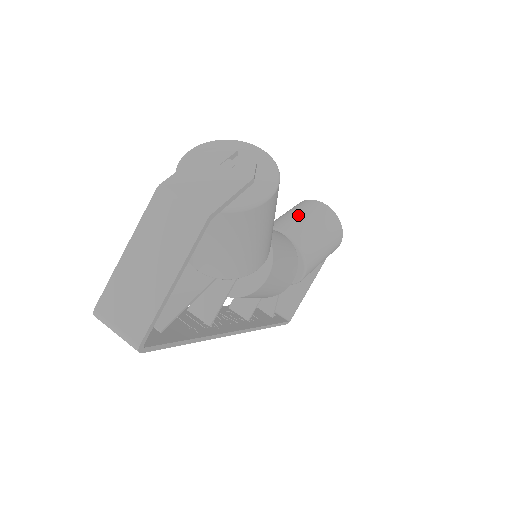
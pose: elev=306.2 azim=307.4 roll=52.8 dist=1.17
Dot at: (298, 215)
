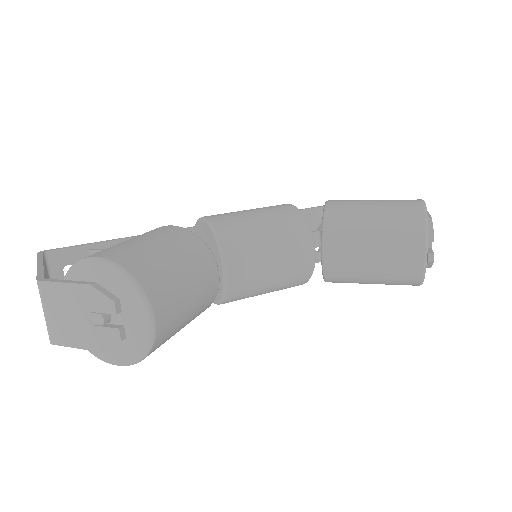
Dot at: (369, 242)
